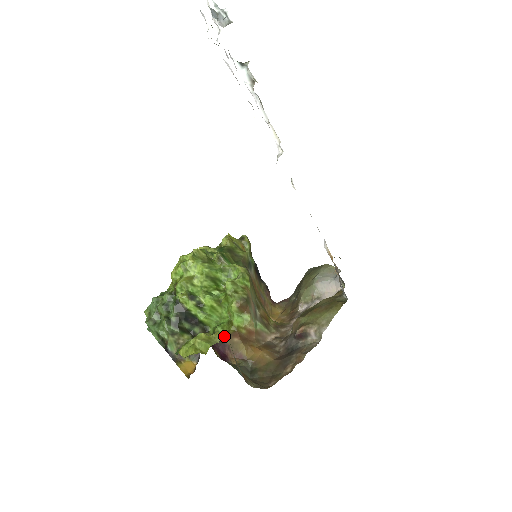
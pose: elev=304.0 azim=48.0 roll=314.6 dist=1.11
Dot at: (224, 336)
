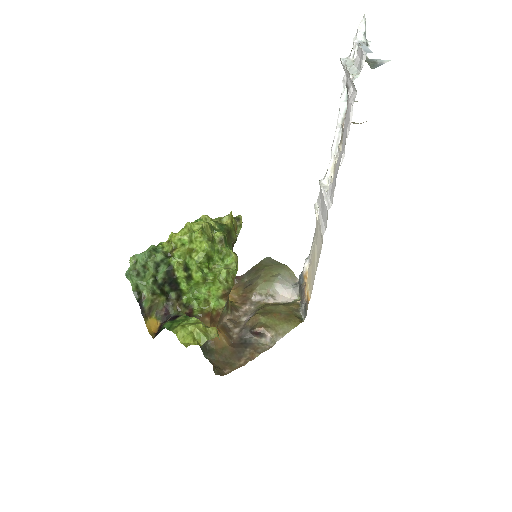
Dot at: (199, 313)
